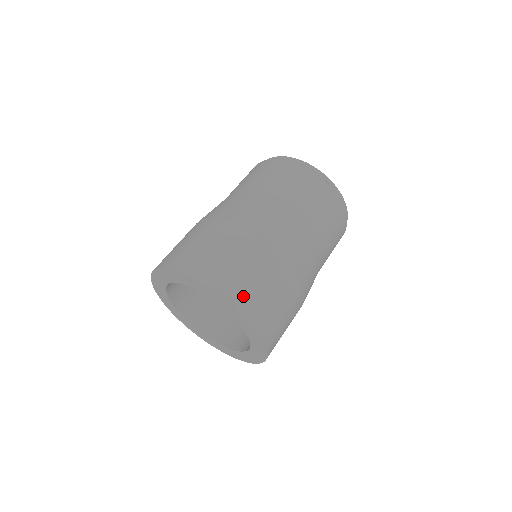
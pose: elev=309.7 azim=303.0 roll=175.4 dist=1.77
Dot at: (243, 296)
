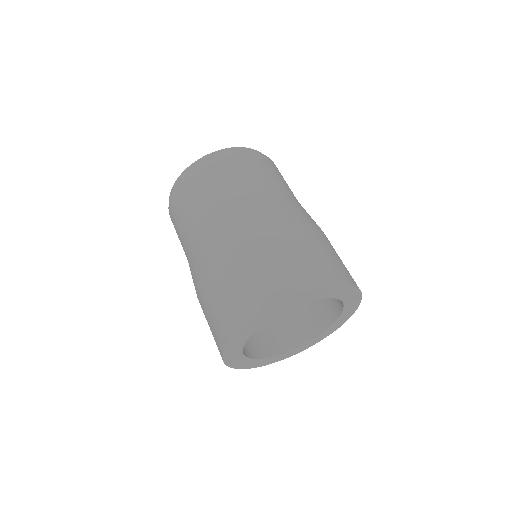
Dot at: (320, 274)
